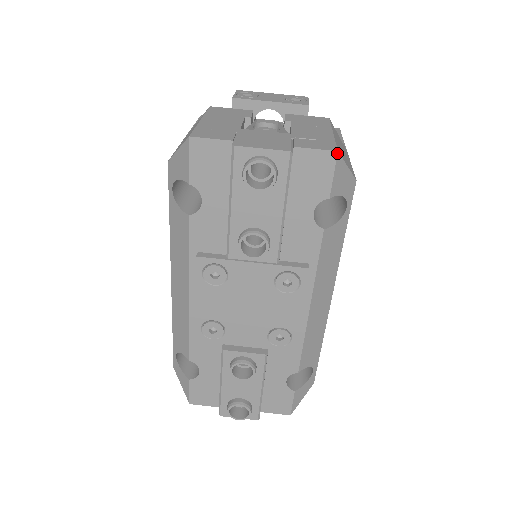
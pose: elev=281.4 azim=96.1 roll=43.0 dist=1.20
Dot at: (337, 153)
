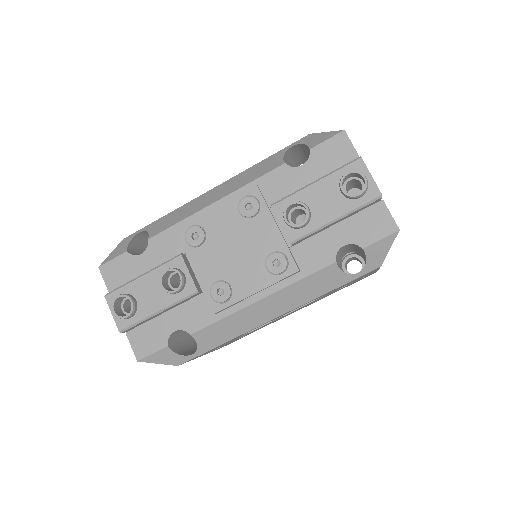
Dot at: (398, 230)
